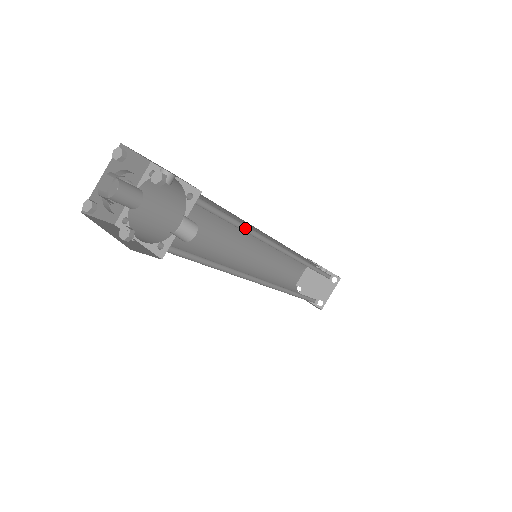
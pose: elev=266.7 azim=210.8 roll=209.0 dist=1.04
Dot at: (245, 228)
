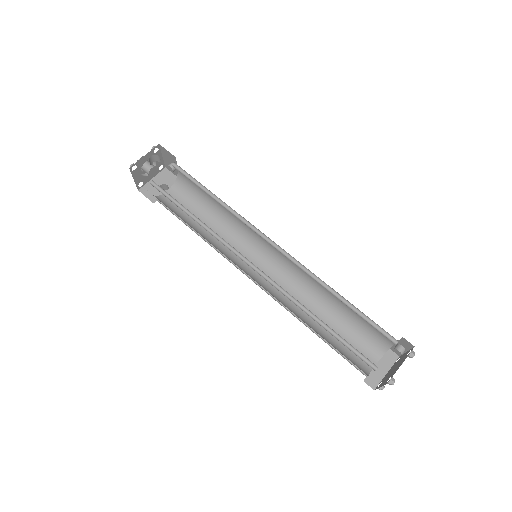
Dot at: (222, 204)
